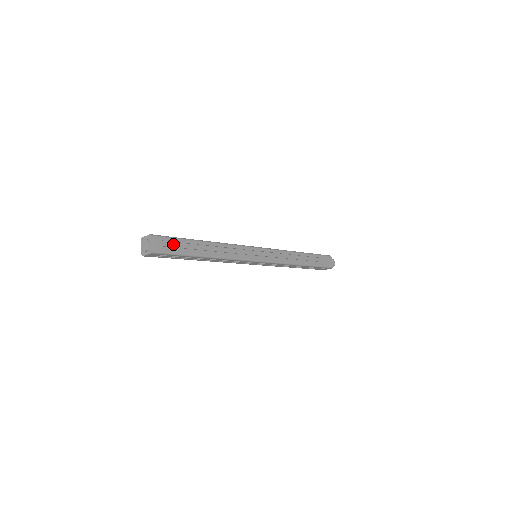
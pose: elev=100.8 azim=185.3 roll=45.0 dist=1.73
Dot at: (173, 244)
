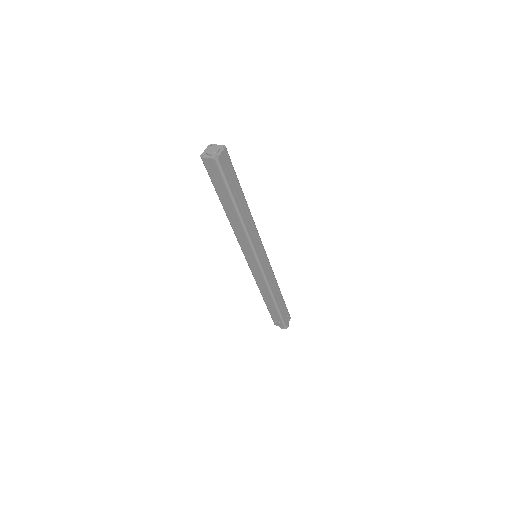
Dot at: (230, 172)
